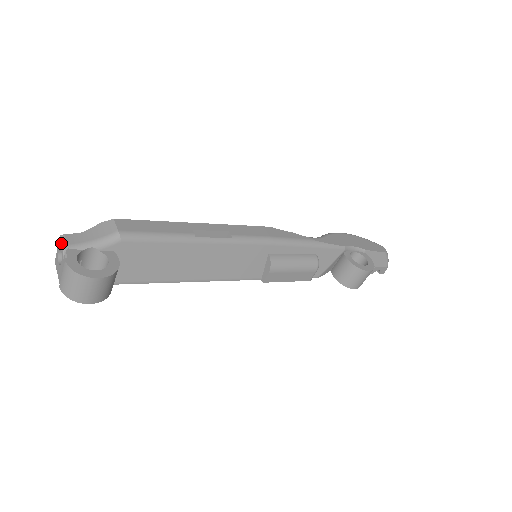
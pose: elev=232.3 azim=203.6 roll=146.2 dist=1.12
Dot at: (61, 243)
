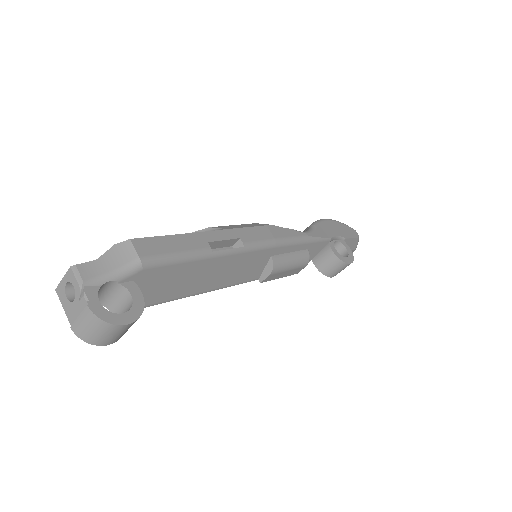
Dot at: (74, 278)
